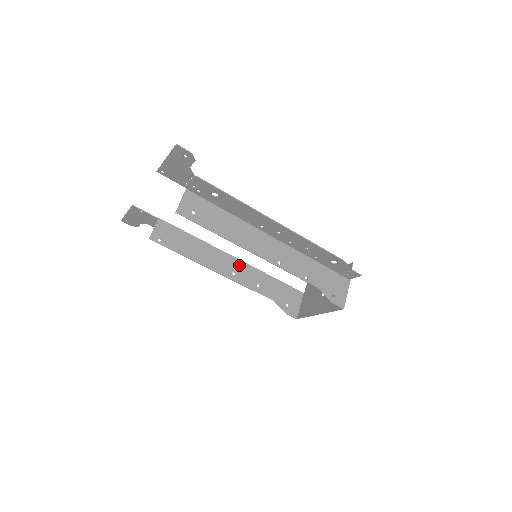
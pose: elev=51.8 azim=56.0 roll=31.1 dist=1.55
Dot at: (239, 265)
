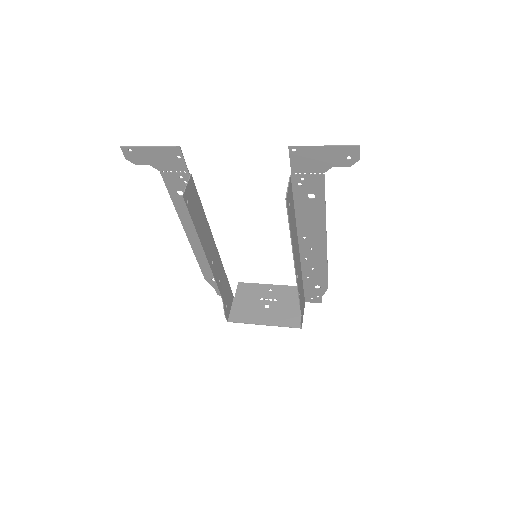
Dot at: (216, 254)
